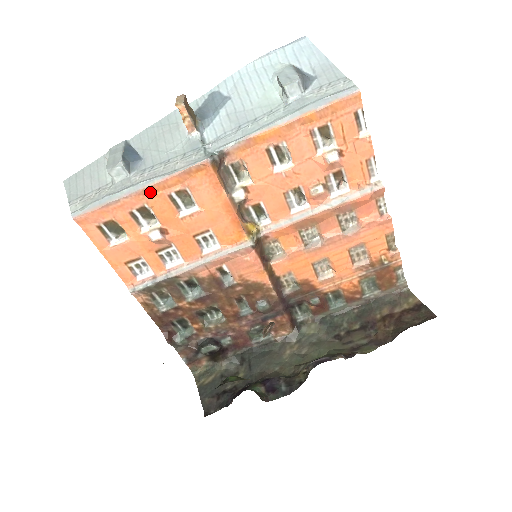
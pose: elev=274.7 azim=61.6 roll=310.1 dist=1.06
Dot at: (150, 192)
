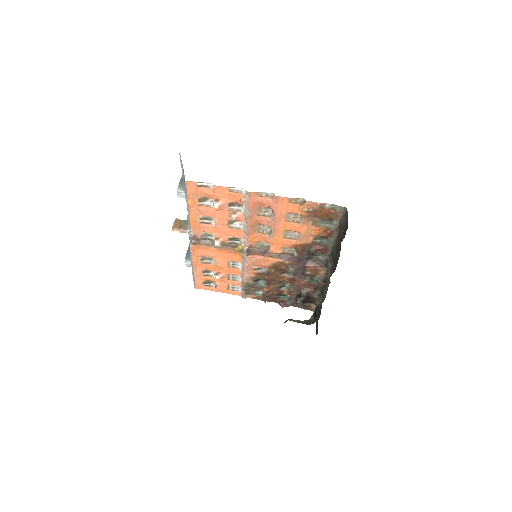
Dot at: (196, 266)
